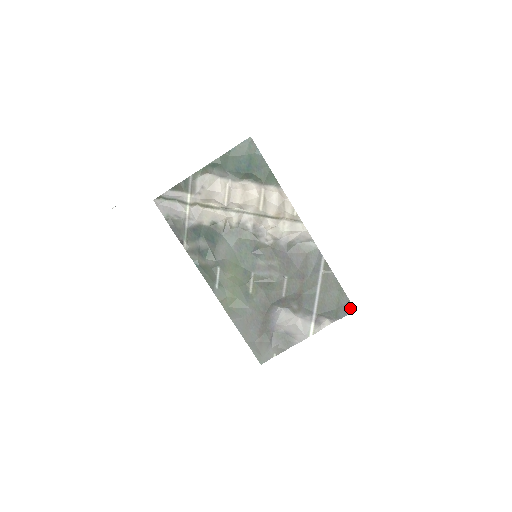
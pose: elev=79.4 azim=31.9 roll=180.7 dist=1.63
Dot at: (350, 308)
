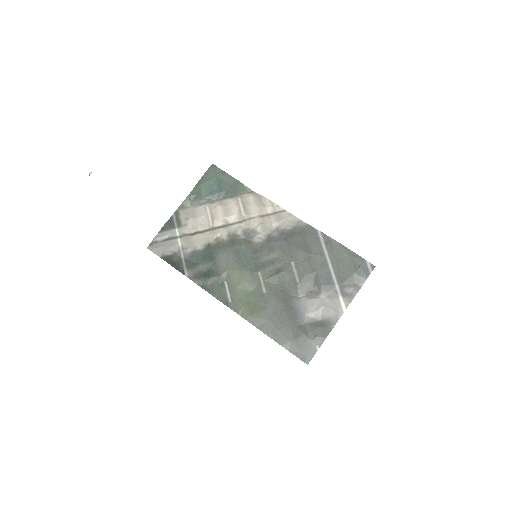
Dot at: (369, 266)
